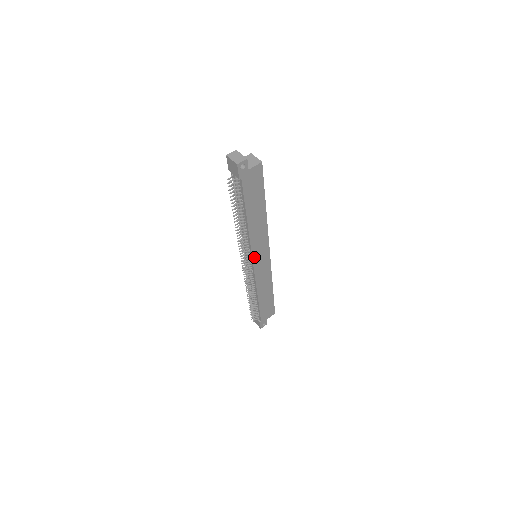
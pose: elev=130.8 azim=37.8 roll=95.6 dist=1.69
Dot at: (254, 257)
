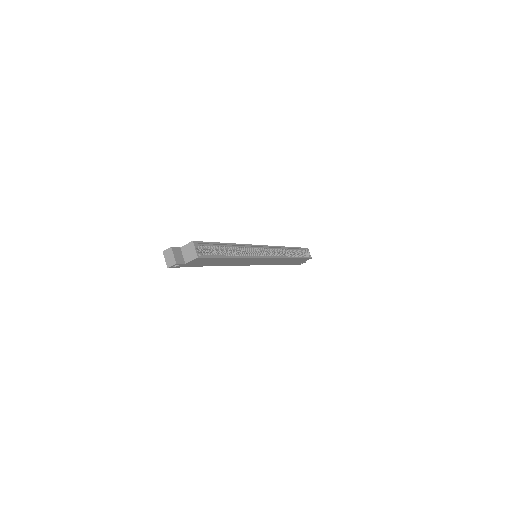
Dot at: (248, 264)
